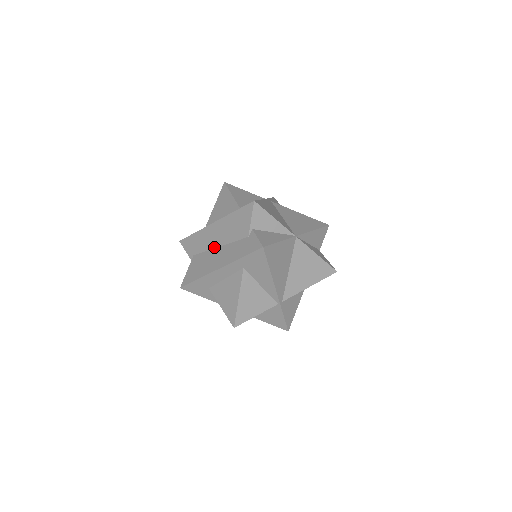
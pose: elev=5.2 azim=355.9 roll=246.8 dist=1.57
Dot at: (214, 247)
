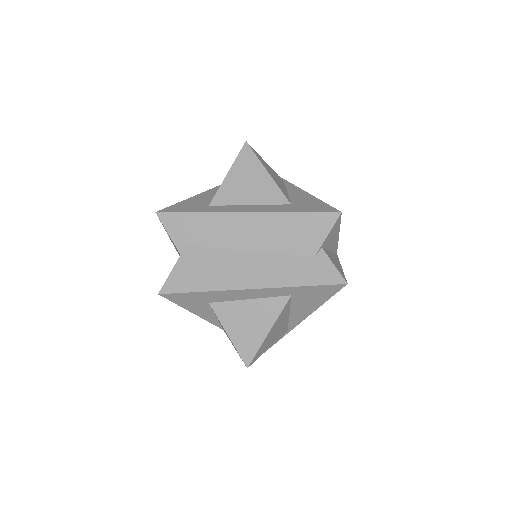
Dot at: (238, 248)
